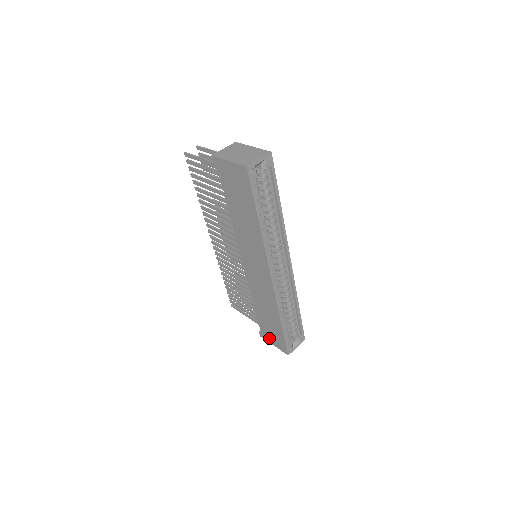
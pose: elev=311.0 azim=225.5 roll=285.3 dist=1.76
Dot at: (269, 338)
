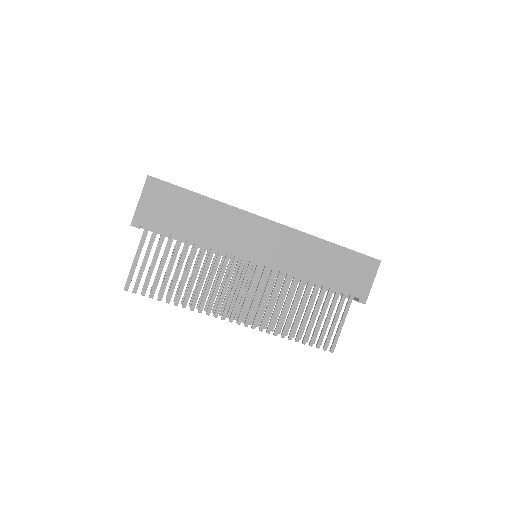
Dot at: (363, 285)
